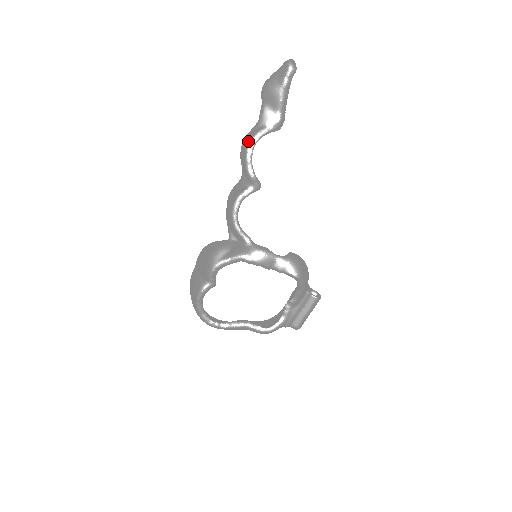
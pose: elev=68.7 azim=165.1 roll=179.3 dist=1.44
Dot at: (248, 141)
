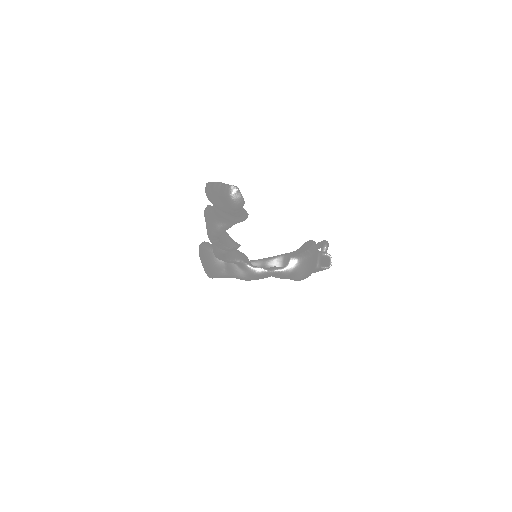
Dot at: (208, 234)
